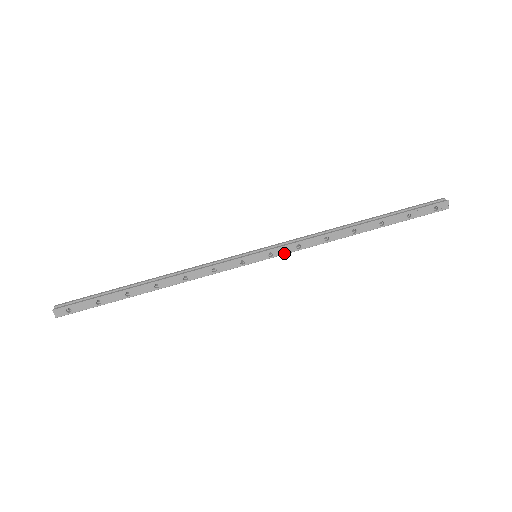
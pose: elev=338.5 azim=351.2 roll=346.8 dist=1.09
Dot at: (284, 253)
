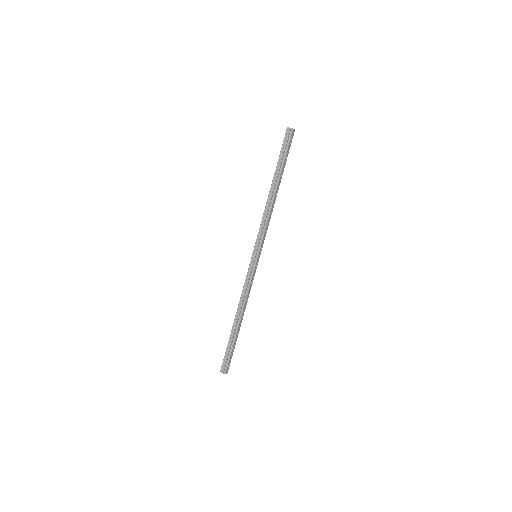
Dot at: occluded
